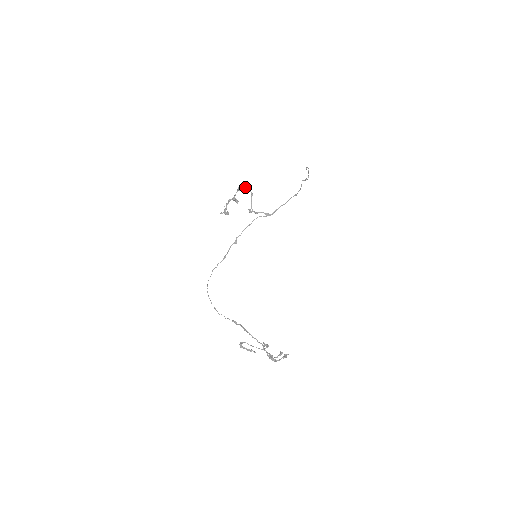
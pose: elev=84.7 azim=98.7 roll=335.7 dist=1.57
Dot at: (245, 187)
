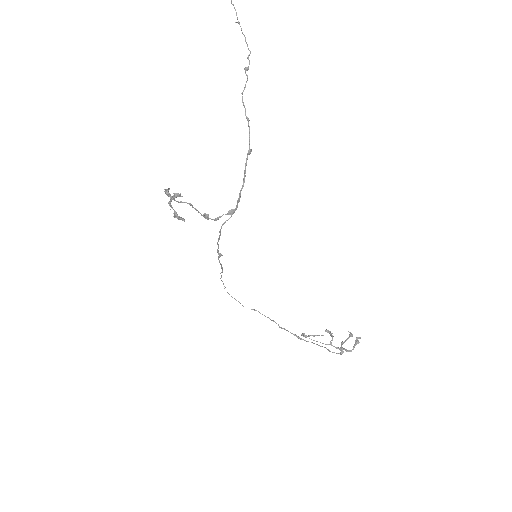
Dot at: occluded
